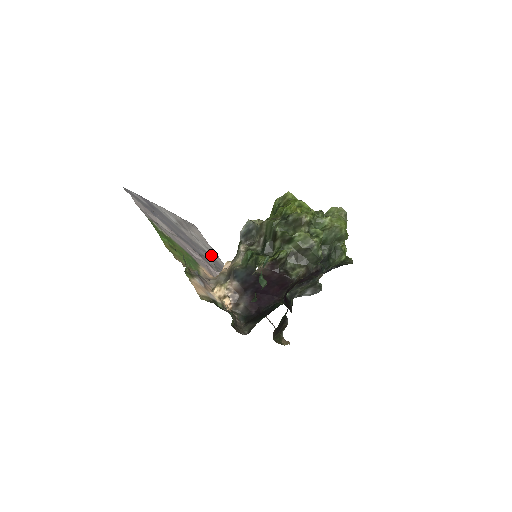
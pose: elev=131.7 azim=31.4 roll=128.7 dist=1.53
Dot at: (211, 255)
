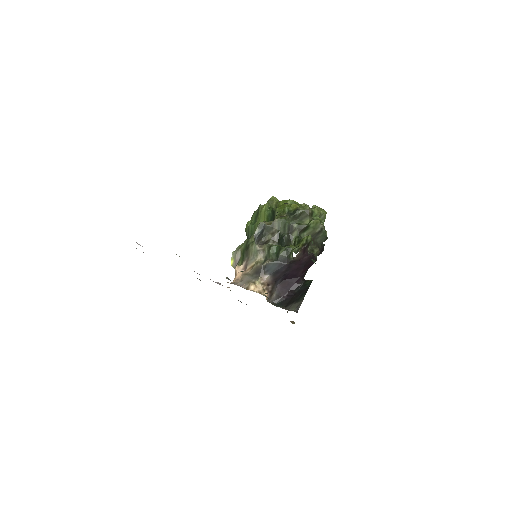
Dot at: occluded
